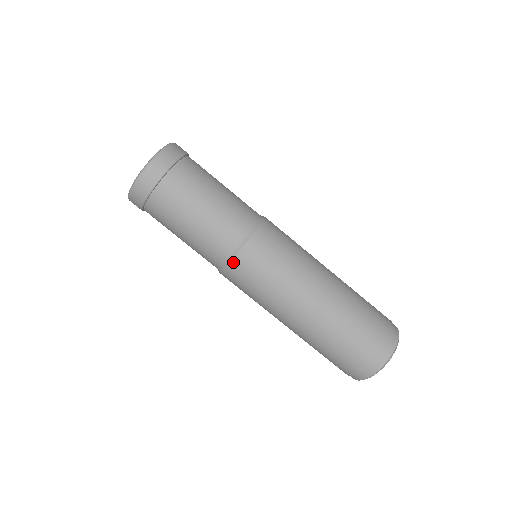
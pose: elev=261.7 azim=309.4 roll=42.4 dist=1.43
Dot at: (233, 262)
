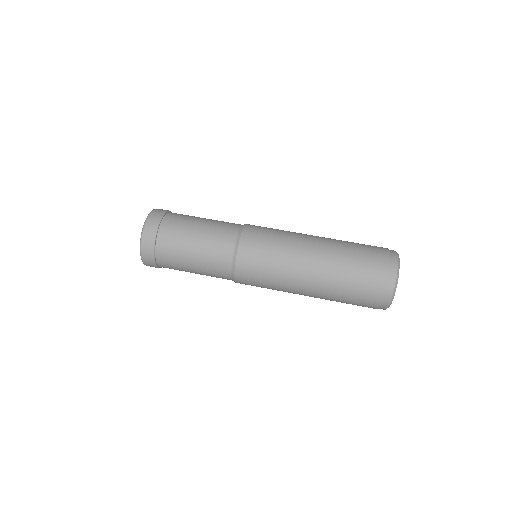
Dot at: (246, 226)
